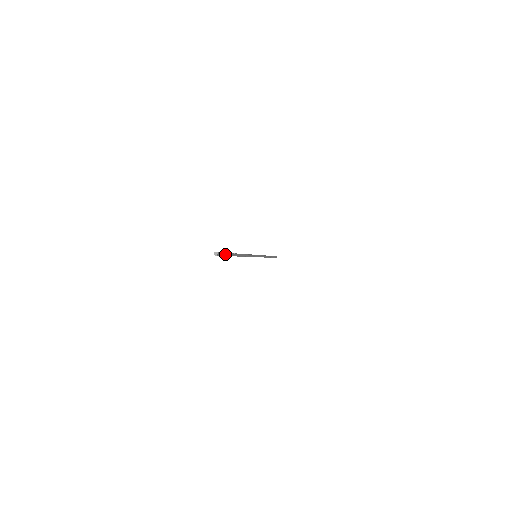
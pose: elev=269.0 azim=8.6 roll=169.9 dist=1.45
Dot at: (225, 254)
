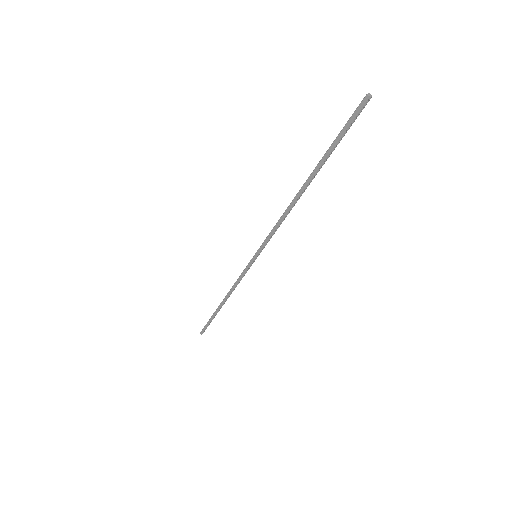
Dot at: (347, 129)
